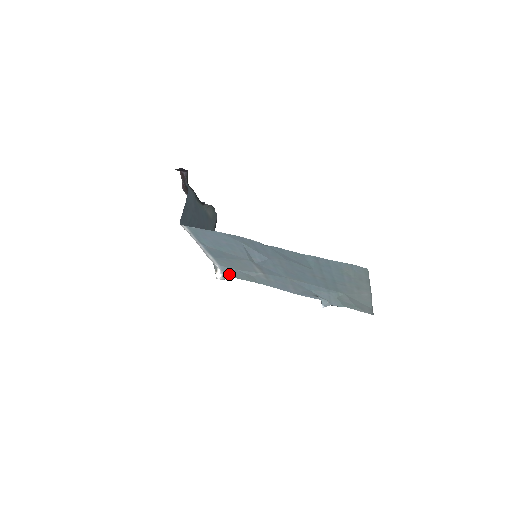
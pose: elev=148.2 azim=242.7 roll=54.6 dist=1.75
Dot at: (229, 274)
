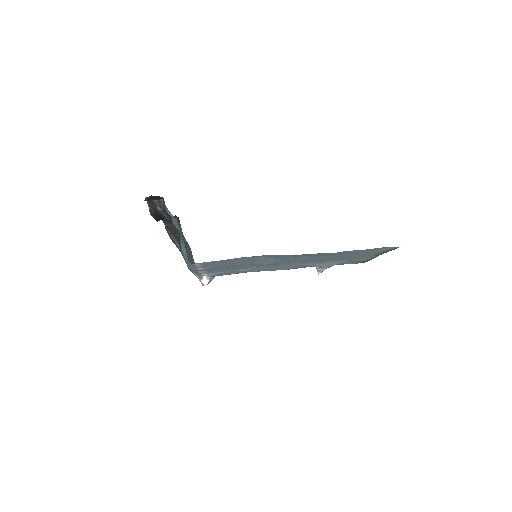
Dot at: occluded
